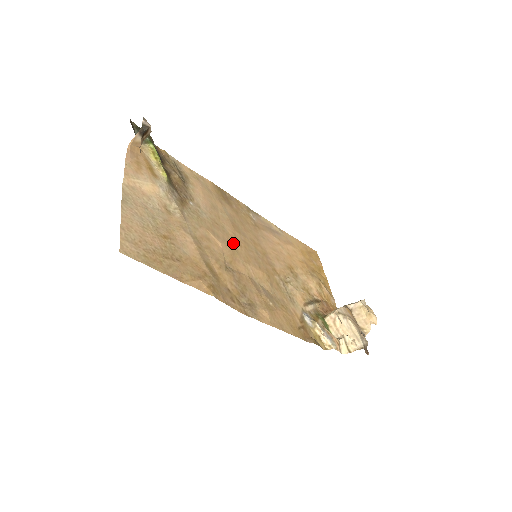
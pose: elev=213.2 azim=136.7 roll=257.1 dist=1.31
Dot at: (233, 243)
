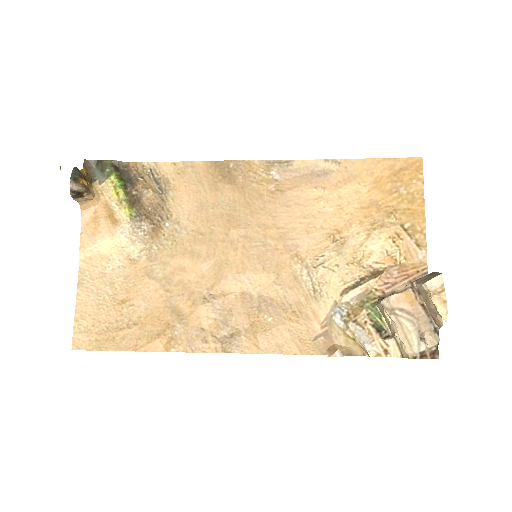
Dot at: (223, 252)
